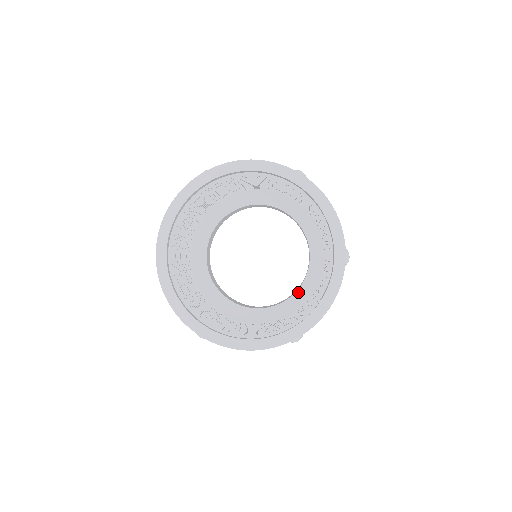
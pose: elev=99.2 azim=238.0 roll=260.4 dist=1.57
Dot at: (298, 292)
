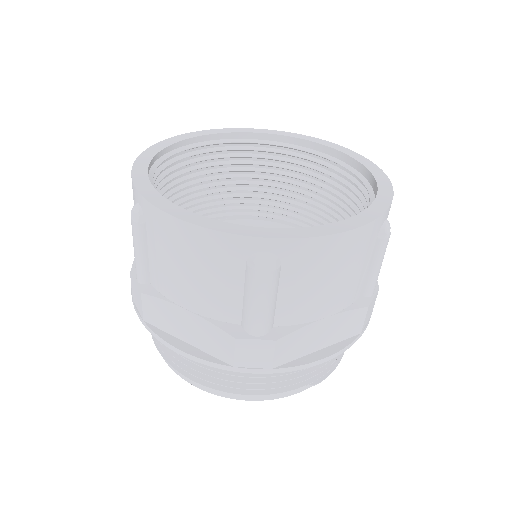
Dot at: occluded
